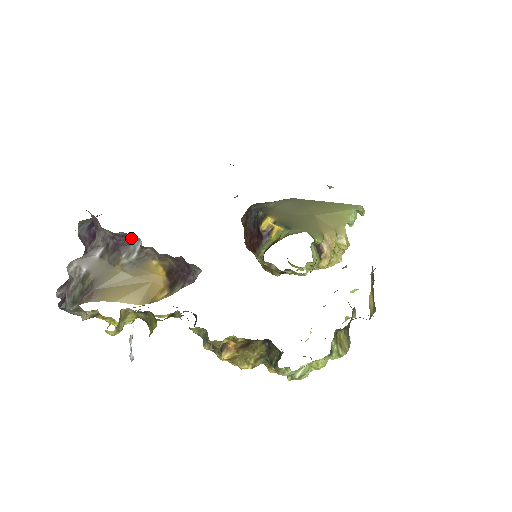
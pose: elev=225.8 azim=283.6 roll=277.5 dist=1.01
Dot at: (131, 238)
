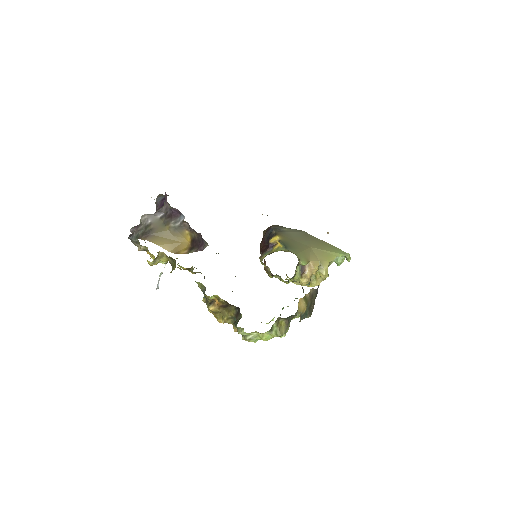
Dot at: (180, 214)
